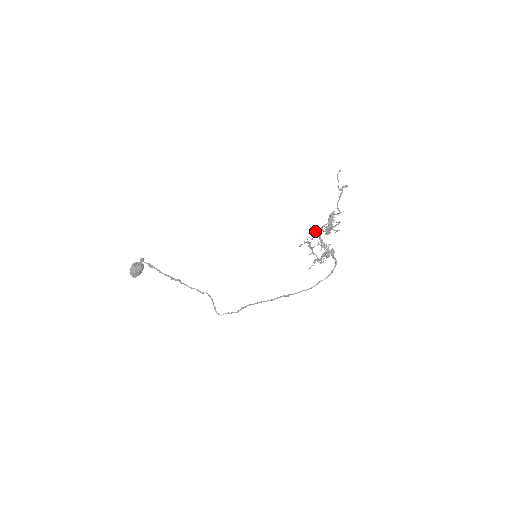
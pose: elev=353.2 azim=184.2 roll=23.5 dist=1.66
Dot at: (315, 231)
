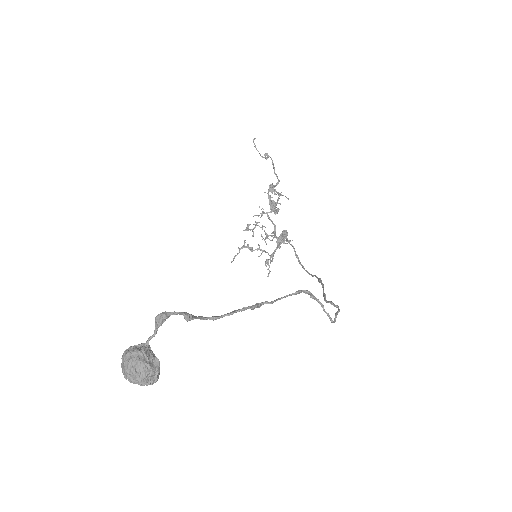
Dot at: (288, 198)
